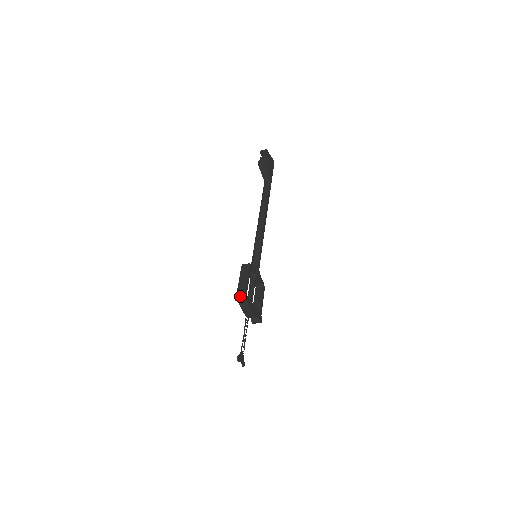
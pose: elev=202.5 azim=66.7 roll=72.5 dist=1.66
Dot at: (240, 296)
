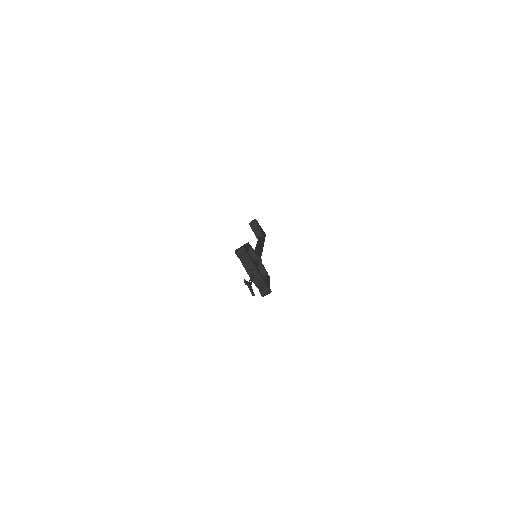
Dot at: (240, 248)
